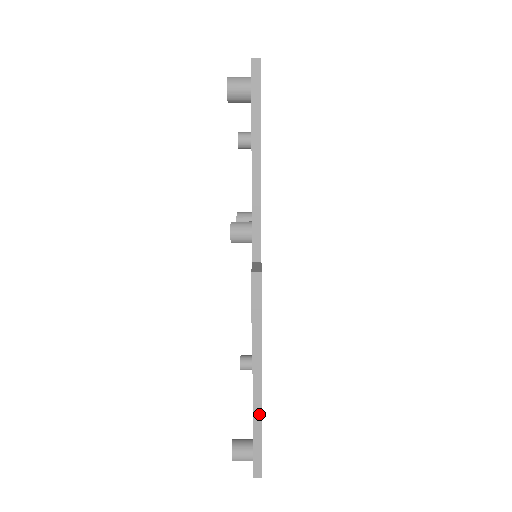
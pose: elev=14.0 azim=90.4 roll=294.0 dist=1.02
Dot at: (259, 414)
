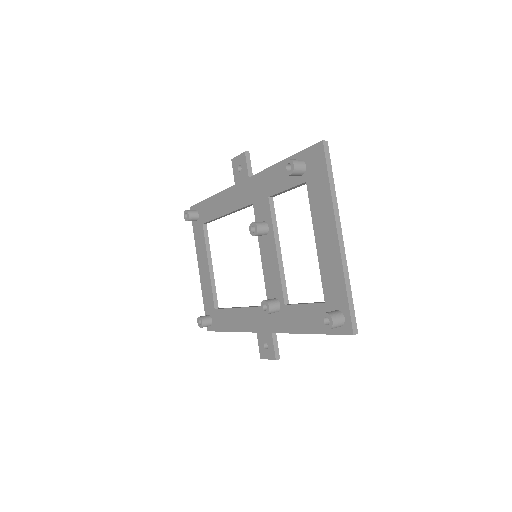
Dot at: occluded
